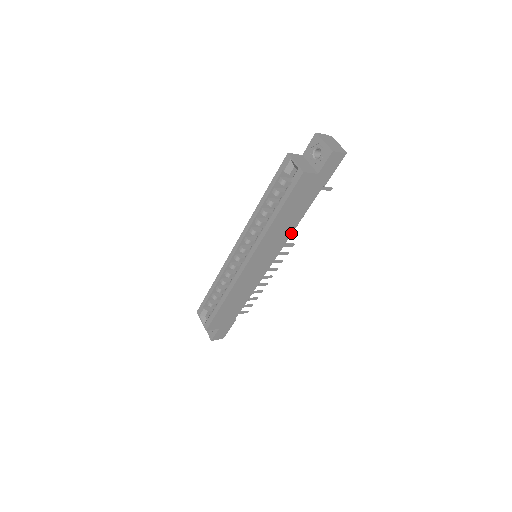
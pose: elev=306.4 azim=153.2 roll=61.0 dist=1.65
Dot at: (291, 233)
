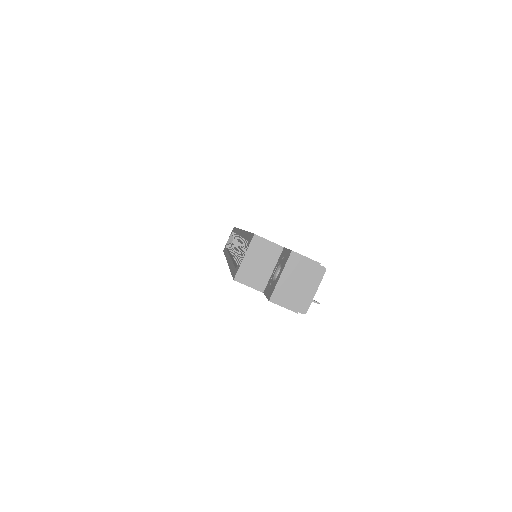
Dot at: occluded
